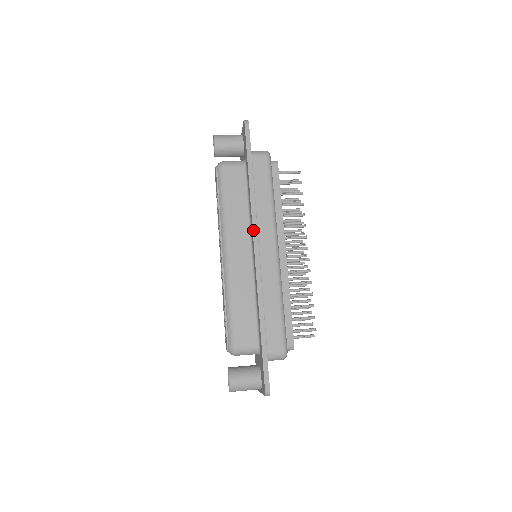
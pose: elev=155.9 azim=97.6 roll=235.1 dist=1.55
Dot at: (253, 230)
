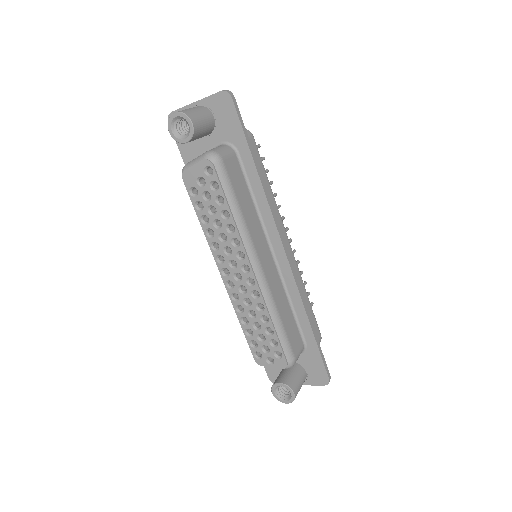
Dot at: (278, 231)
